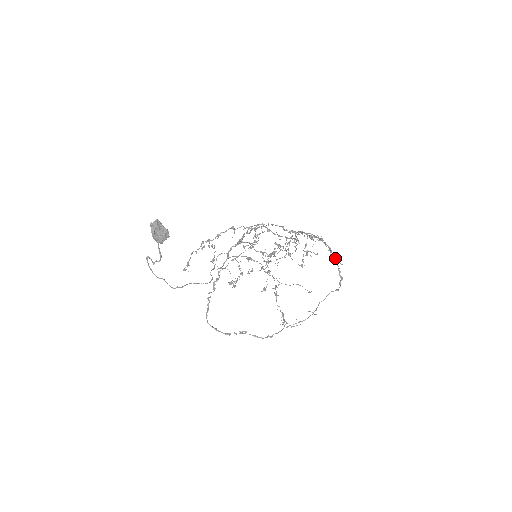
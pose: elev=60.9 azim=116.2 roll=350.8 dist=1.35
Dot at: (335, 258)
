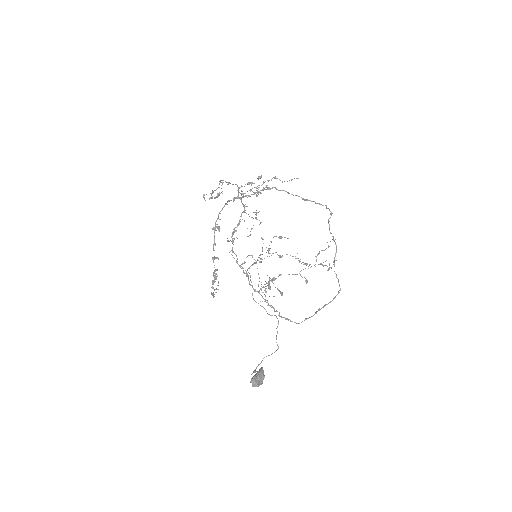
Dot at: occluded
